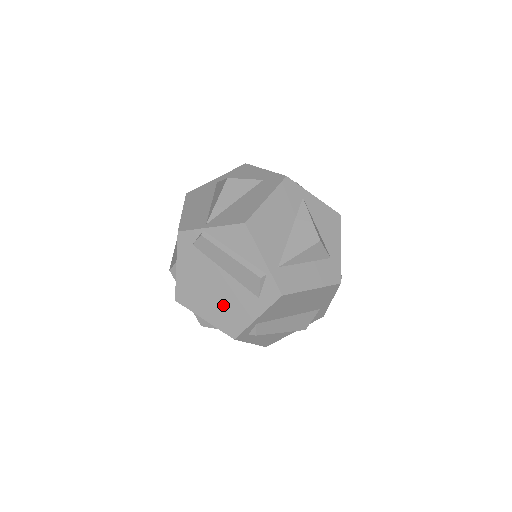
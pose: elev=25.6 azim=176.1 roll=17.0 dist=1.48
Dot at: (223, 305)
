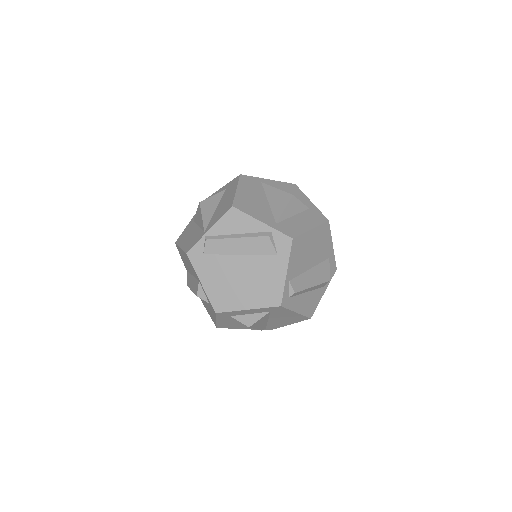
Dot at: (255, 284)
